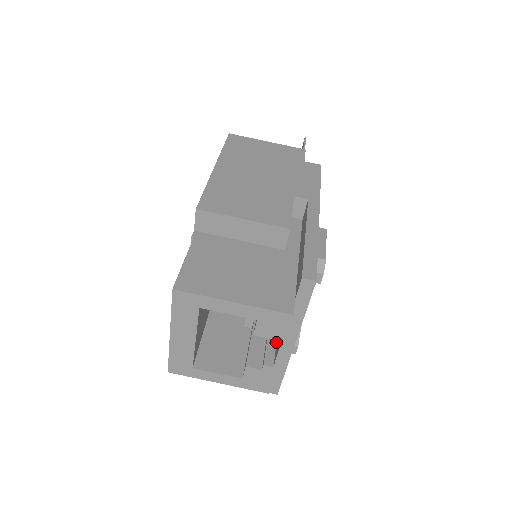
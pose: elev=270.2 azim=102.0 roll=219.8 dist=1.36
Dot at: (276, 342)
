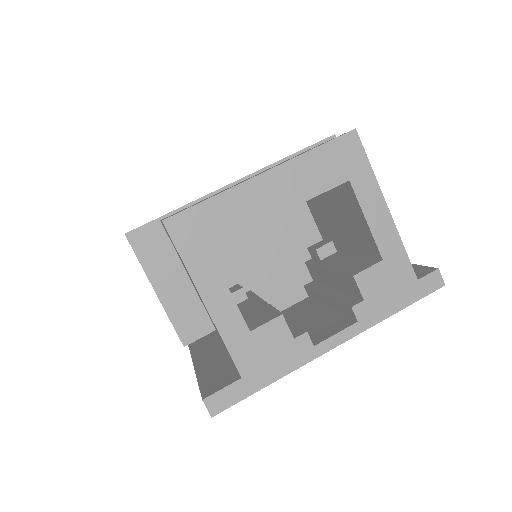
Dot at: (363, 310)
